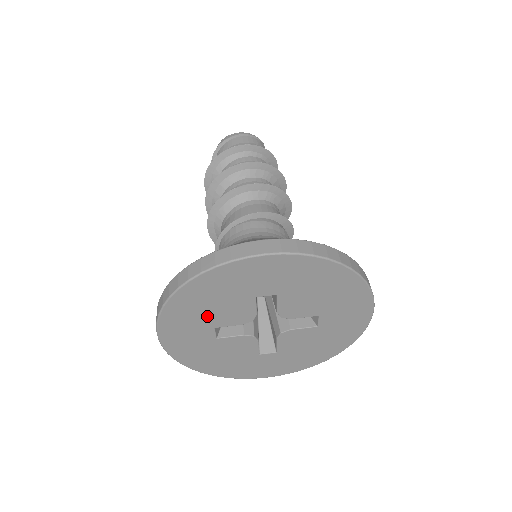
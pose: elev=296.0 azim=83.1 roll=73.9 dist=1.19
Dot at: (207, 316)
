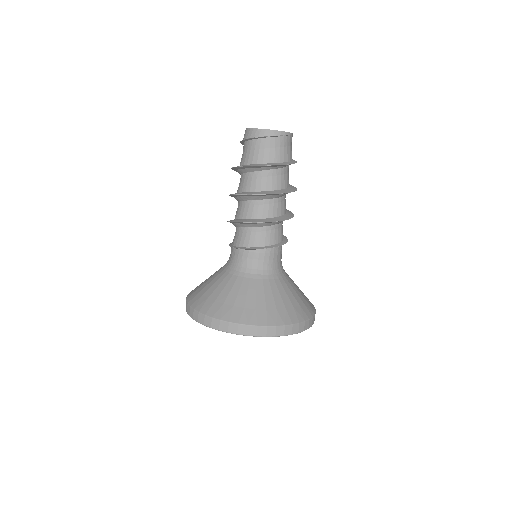
Dot at: occluded
